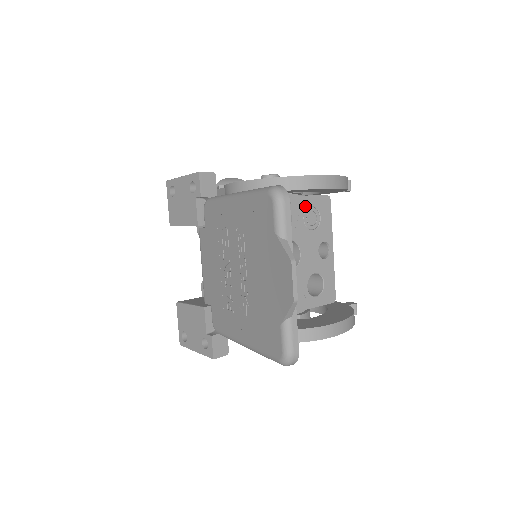
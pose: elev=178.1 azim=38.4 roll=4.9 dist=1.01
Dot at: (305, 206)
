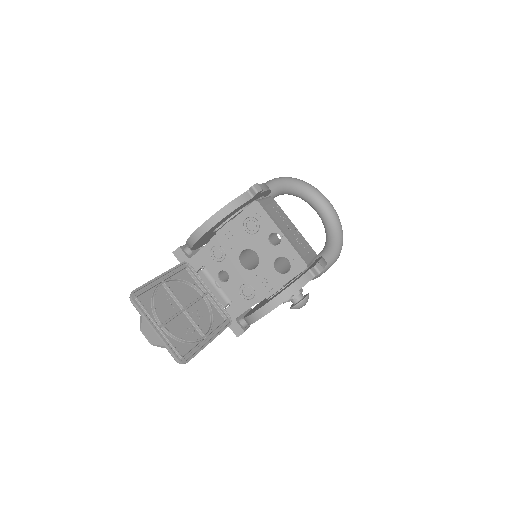
Dot at: (241, 222)
